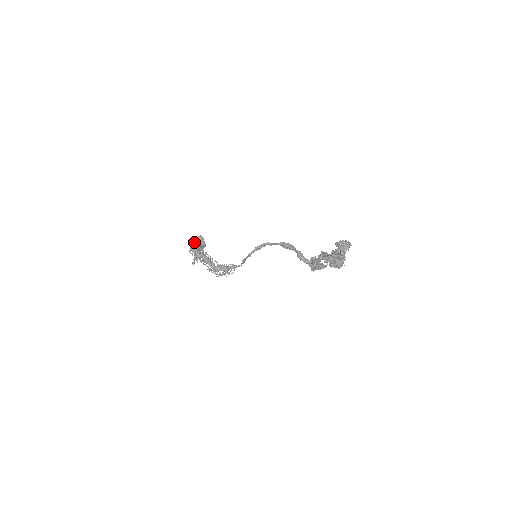
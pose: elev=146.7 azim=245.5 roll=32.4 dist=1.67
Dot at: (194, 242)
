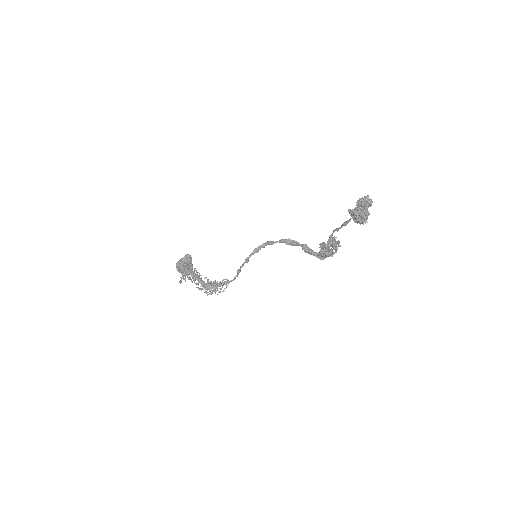
Dot at: (181, 260)
